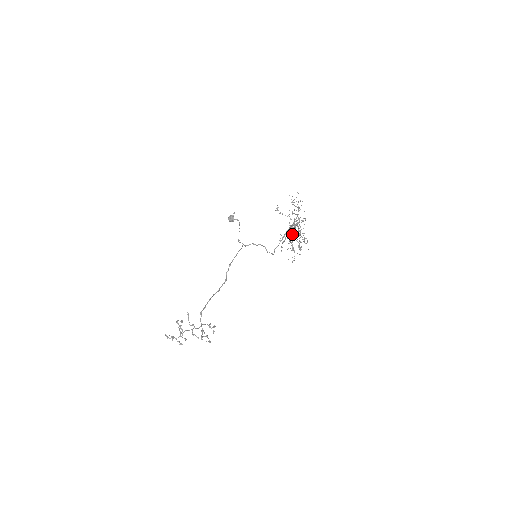
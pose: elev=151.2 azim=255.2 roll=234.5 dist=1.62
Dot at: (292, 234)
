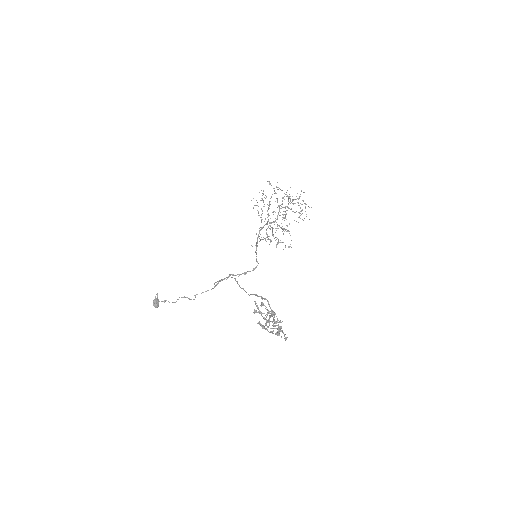
Dot at: (272, 228)
